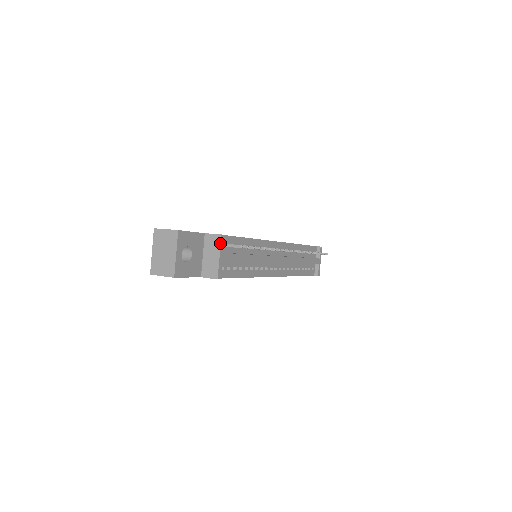
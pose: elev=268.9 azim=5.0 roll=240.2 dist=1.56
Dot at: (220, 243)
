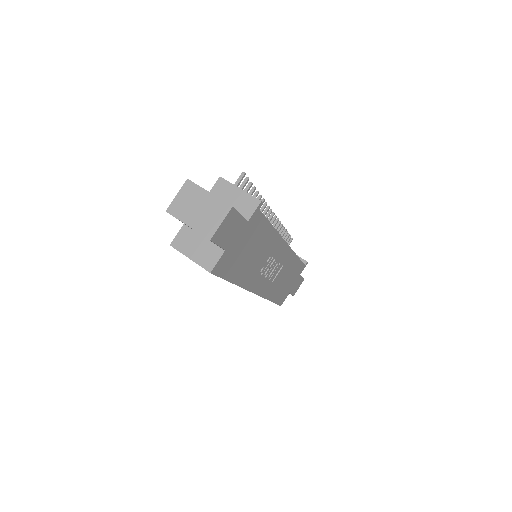
Dot at: (227, 181)
